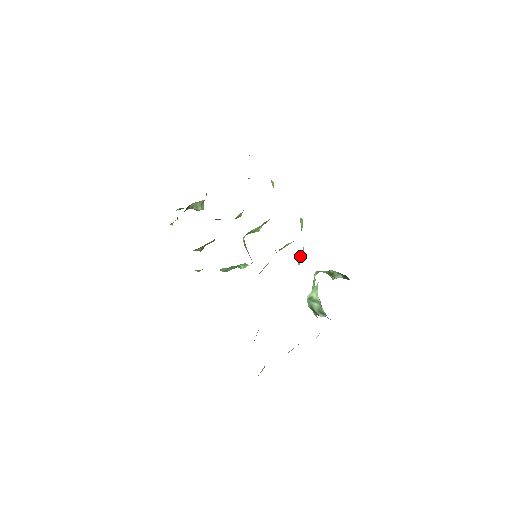
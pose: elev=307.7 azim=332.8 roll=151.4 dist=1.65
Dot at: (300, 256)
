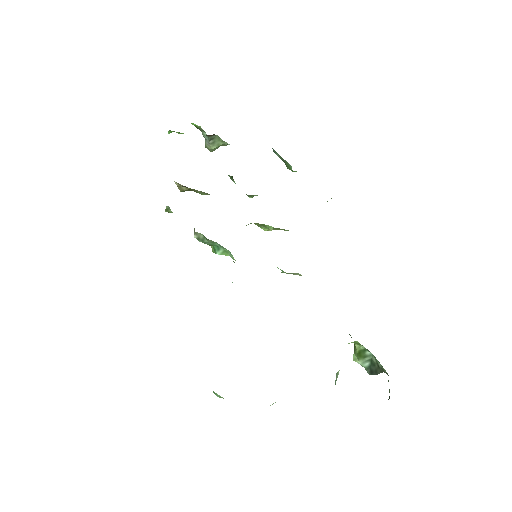
Dot at: occluded
